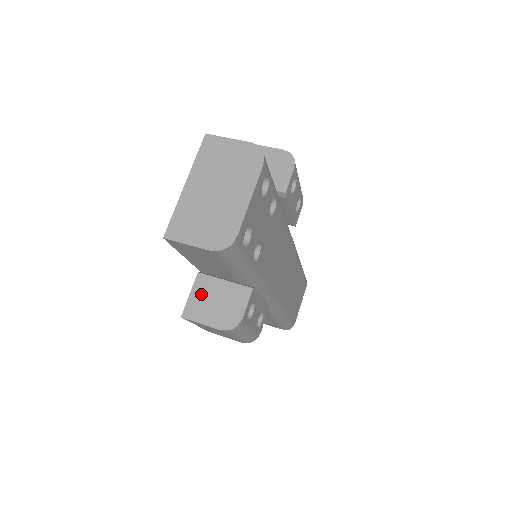
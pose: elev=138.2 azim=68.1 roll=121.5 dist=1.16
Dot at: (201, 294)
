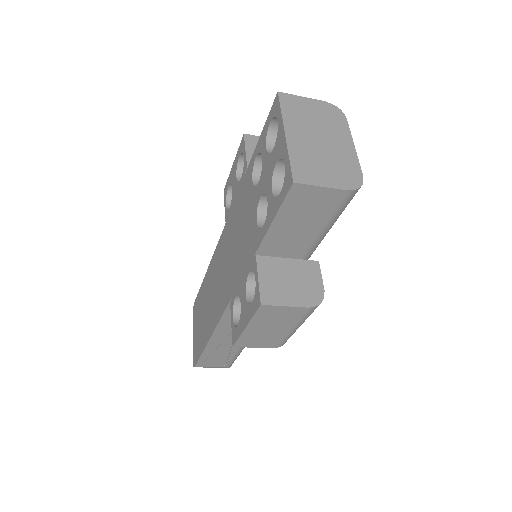
Dot at: (271, 276)
